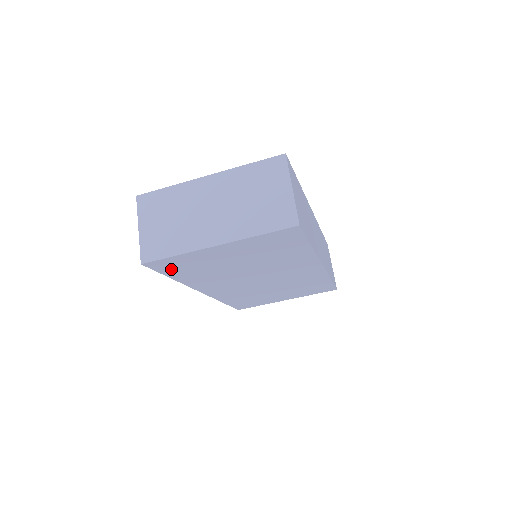
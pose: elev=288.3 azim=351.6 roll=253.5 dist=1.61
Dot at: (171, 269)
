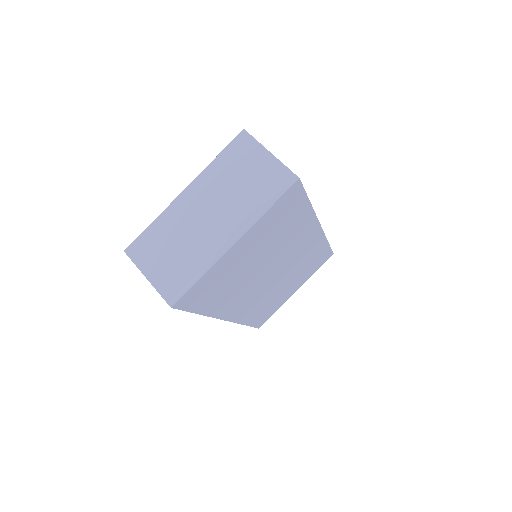
Dot at: (198, 300)
